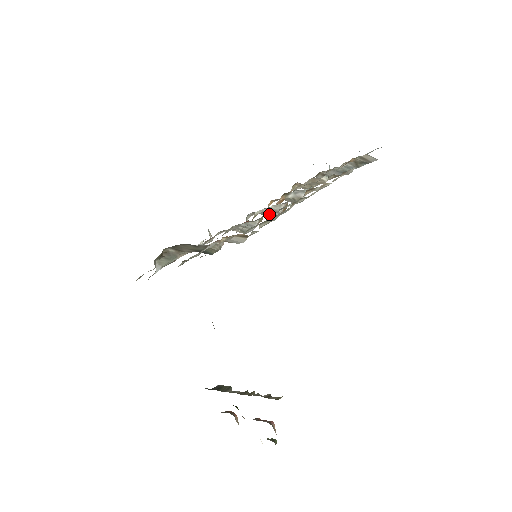
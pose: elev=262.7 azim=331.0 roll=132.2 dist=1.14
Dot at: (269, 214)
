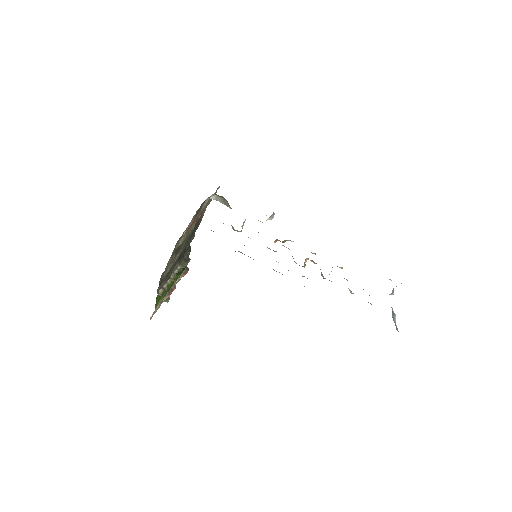
Dot at: occluded
